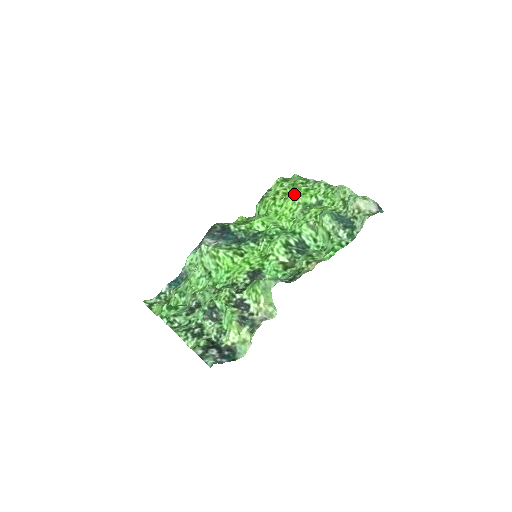
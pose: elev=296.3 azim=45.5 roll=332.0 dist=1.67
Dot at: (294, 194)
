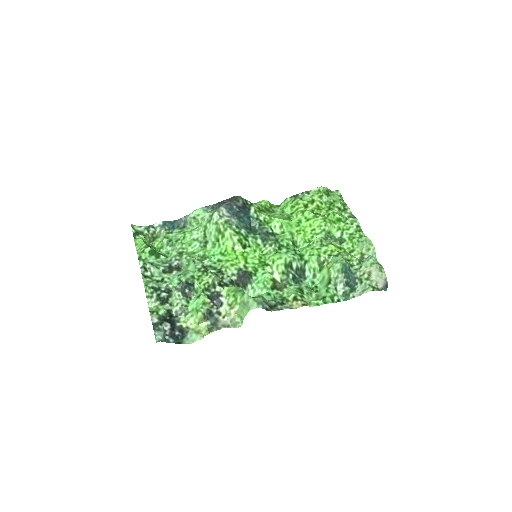
Dot at: (326, 216)
